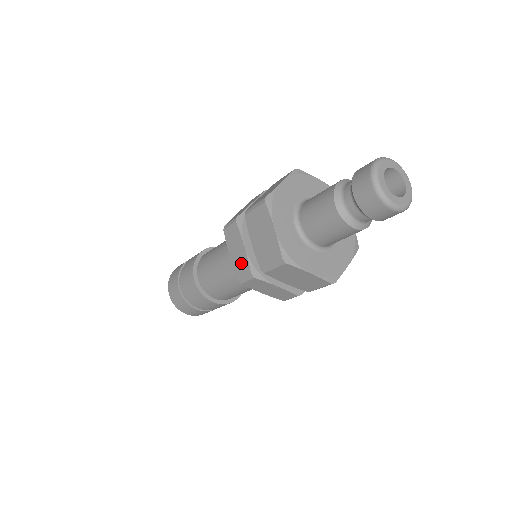
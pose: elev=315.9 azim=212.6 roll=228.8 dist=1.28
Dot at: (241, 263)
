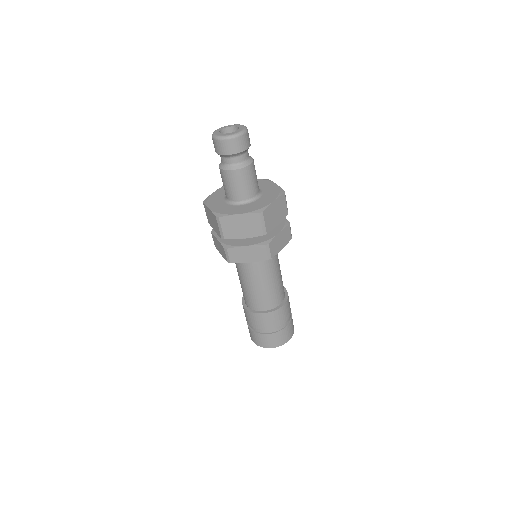
Dot at: (256, 253)
